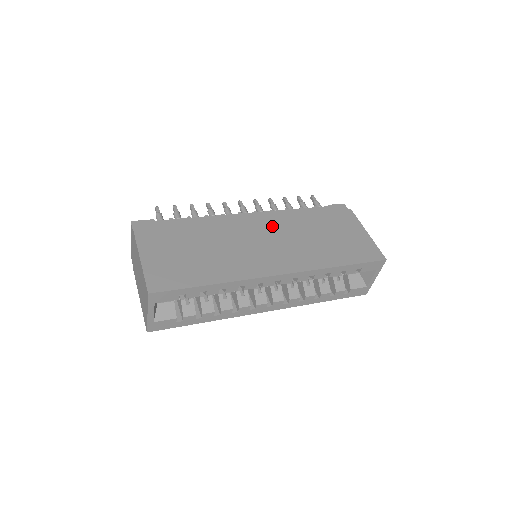
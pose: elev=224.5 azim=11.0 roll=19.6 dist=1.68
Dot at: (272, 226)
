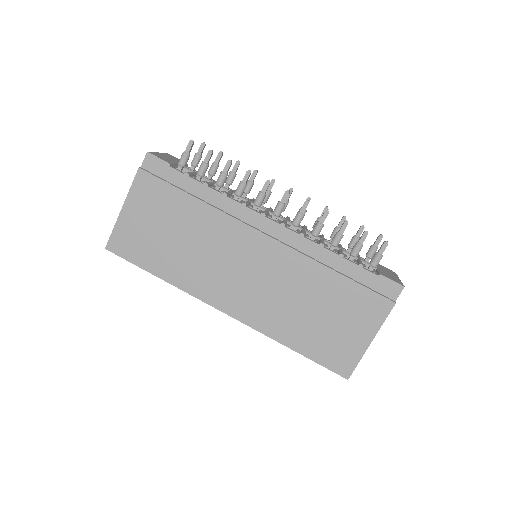
Dot at: (275, 259)
